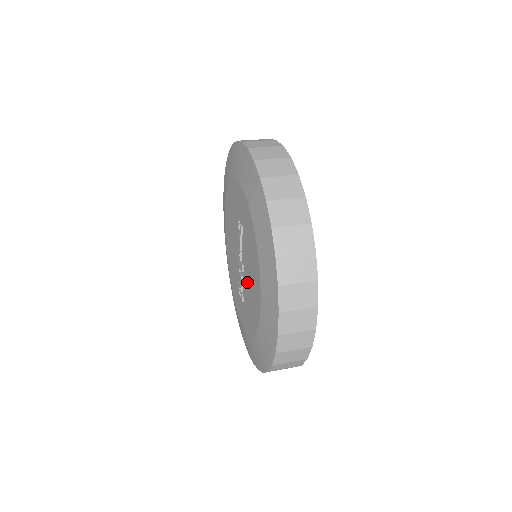
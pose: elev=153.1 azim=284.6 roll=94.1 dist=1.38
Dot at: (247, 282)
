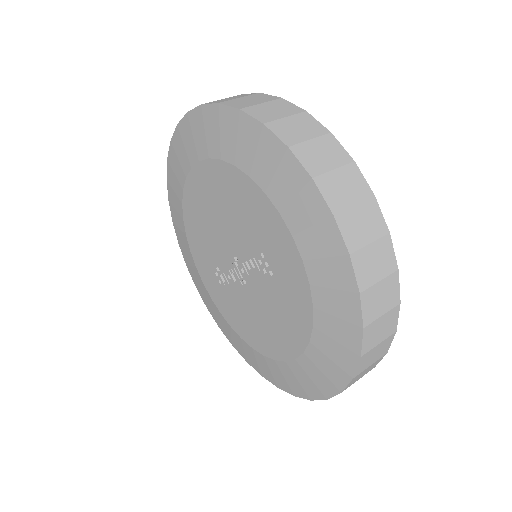
Dot at: (249, 304)
